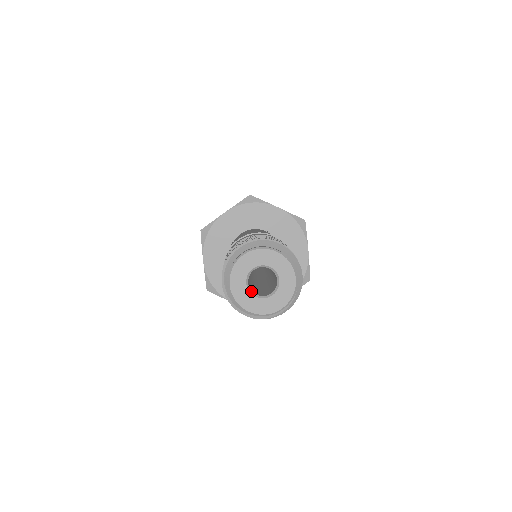
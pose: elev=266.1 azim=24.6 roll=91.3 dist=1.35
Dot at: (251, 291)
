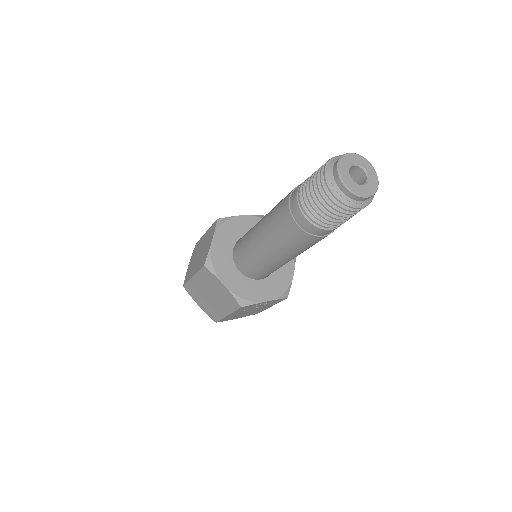
Dot at: (350, 176)
